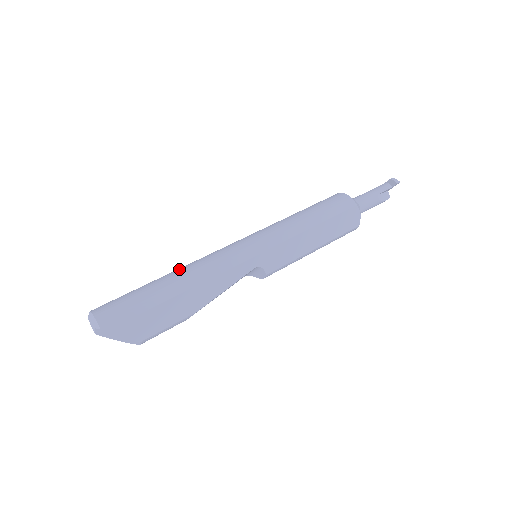
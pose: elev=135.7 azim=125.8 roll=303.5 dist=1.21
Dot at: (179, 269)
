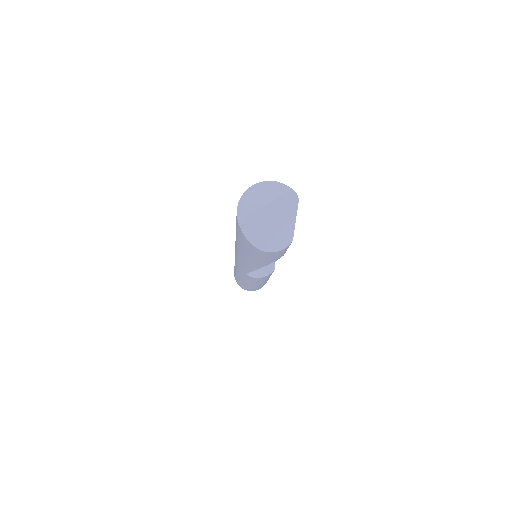
Dot at: occluded
